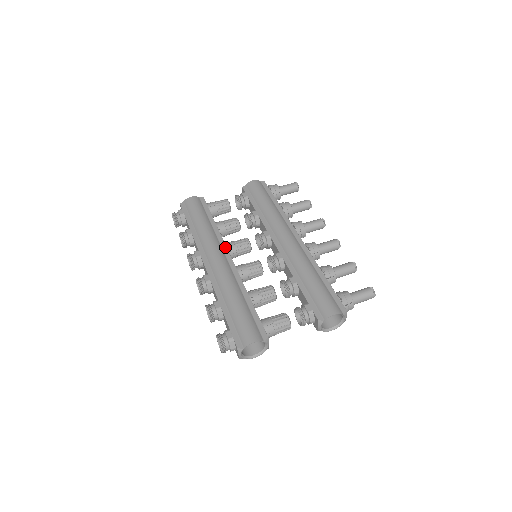
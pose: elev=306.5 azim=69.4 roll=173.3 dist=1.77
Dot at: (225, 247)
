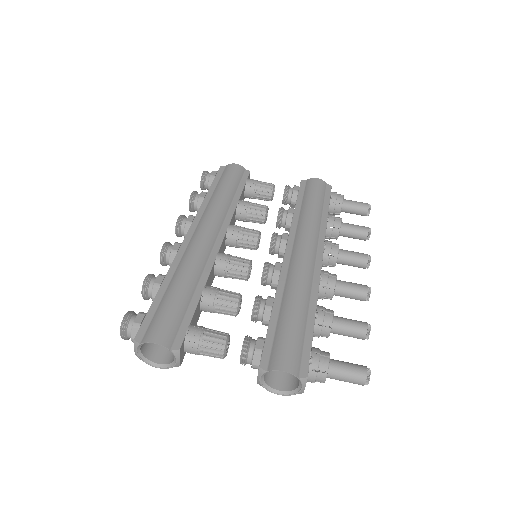
Dot at: (226, 227)
